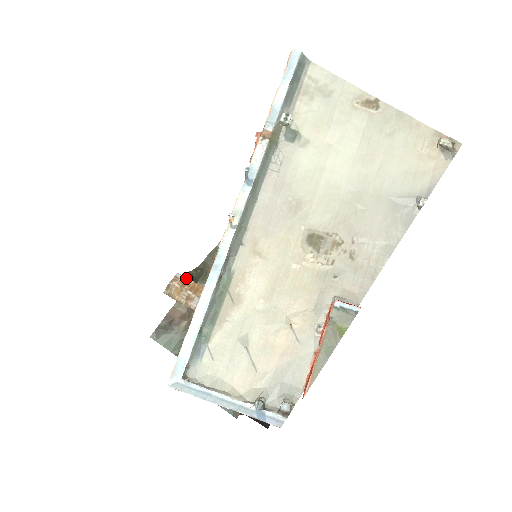
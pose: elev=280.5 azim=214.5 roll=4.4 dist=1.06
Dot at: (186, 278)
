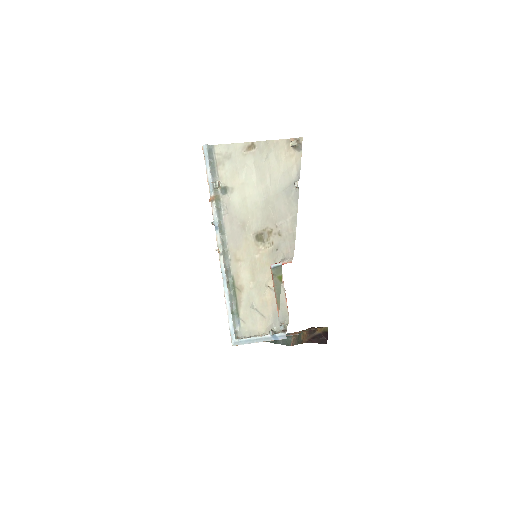
Dot at: occluded
